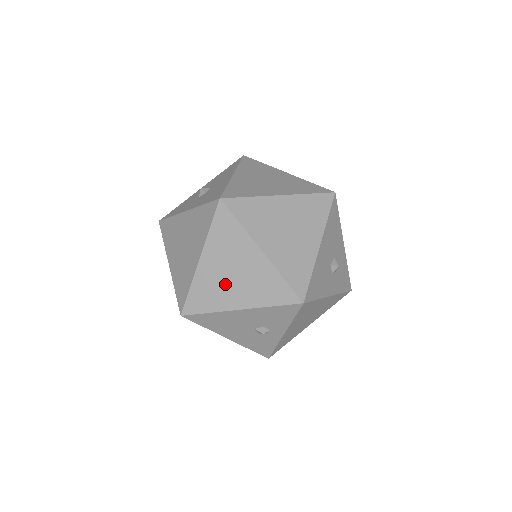
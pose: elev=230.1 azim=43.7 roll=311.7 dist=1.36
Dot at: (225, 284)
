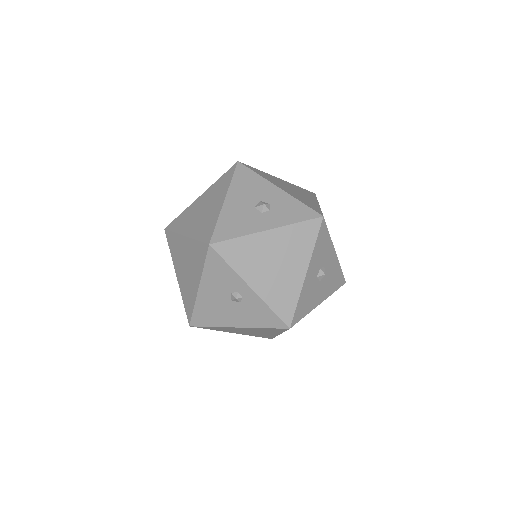
Dot at: (188, 279)
